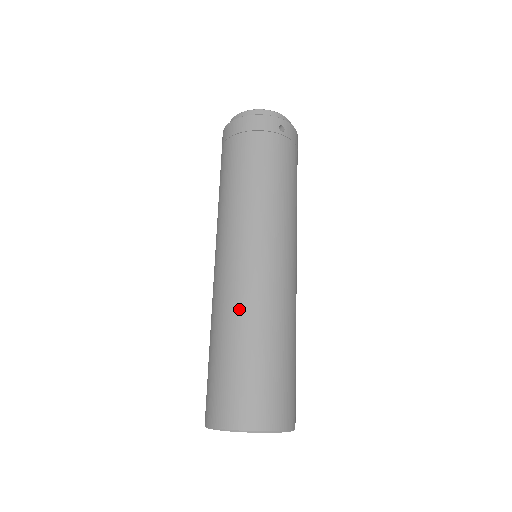
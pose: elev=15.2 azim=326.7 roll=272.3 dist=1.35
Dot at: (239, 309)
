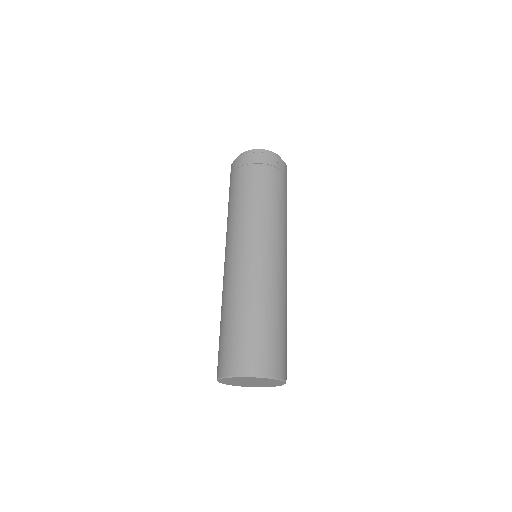
Dot at: (248, 289)
